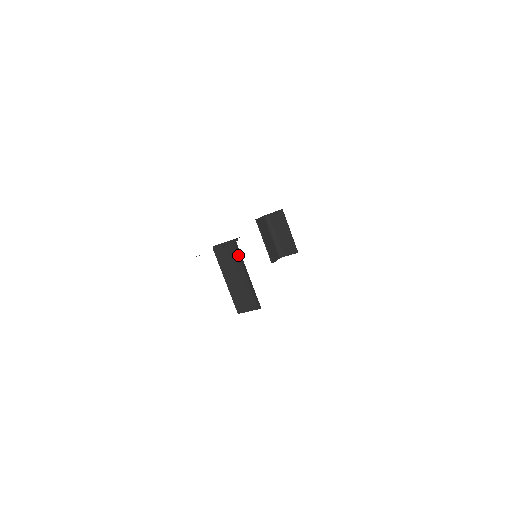
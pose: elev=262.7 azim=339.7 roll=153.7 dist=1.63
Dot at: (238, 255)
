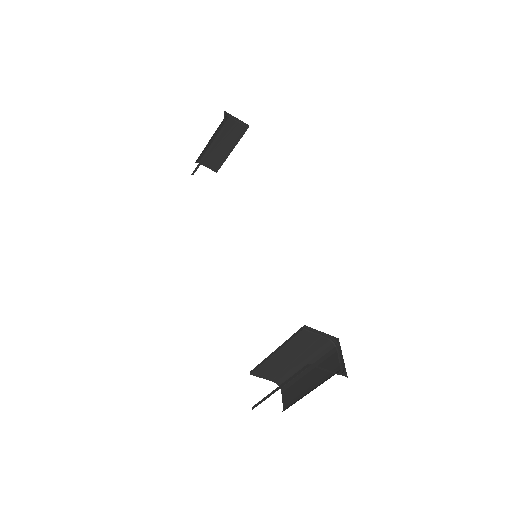
Dot at: (318, 348)
